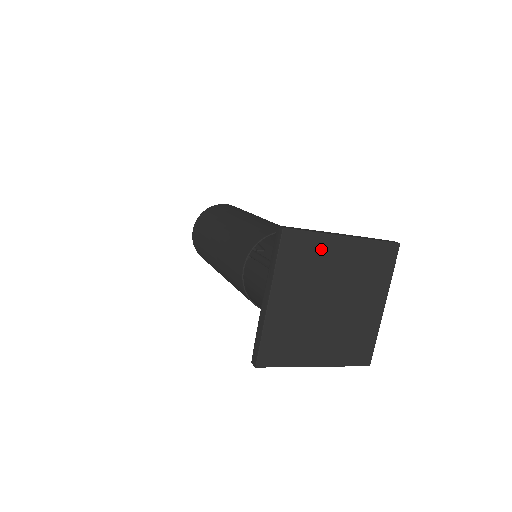
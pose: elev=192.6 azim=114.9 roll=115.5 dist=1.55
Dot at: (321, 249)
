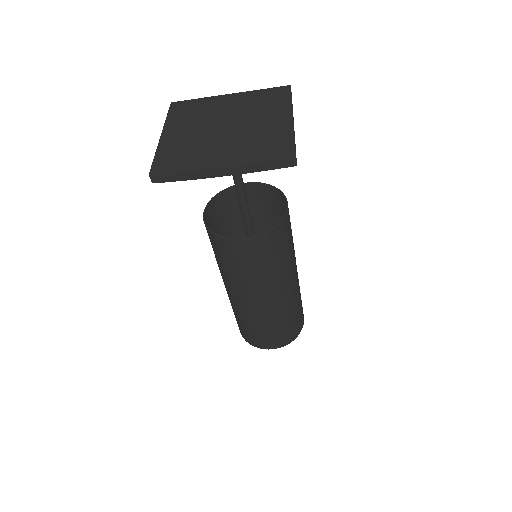
Dot at: (208, 104)
